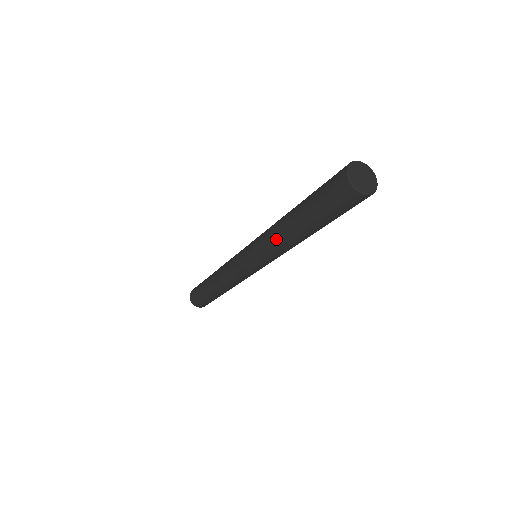
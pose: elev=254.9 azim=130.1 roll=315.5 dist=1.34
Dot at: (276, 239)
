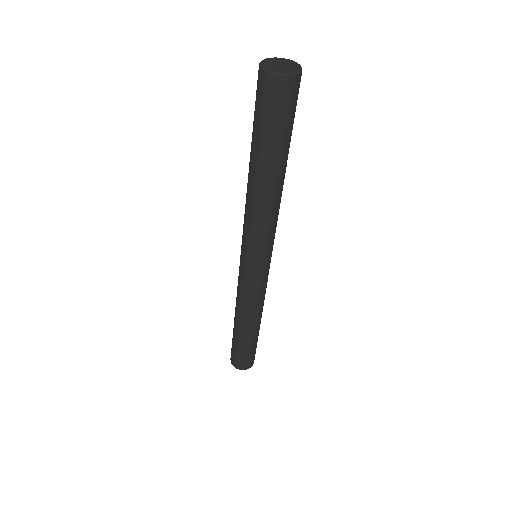
Dot at: (254, 209)
